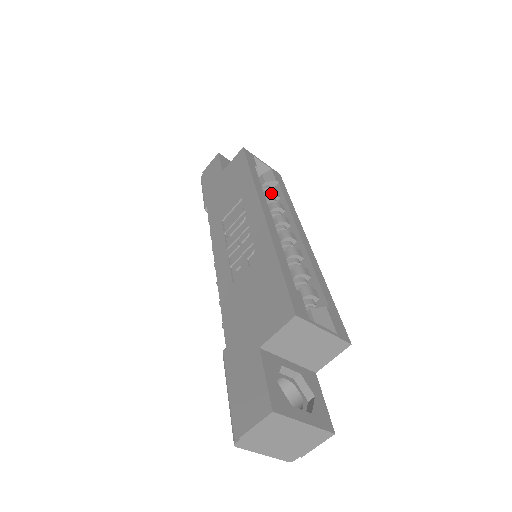
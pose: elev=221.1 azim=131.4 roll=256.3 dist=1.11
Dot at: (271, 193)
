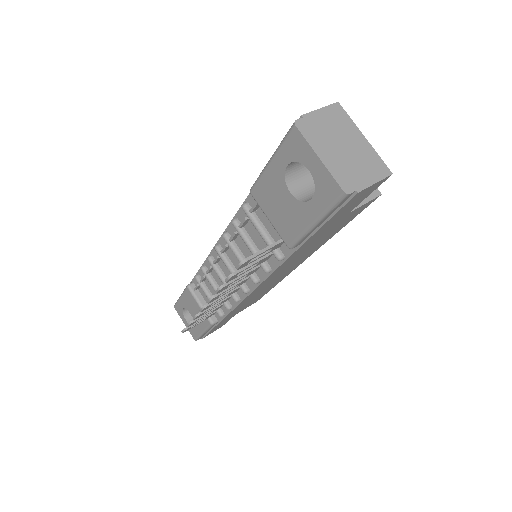
Dot at: occluded
